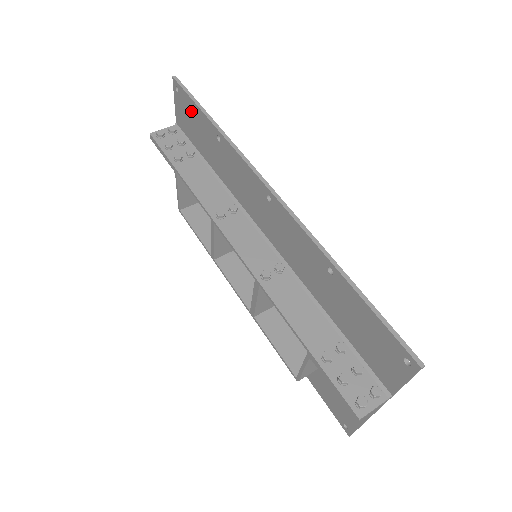
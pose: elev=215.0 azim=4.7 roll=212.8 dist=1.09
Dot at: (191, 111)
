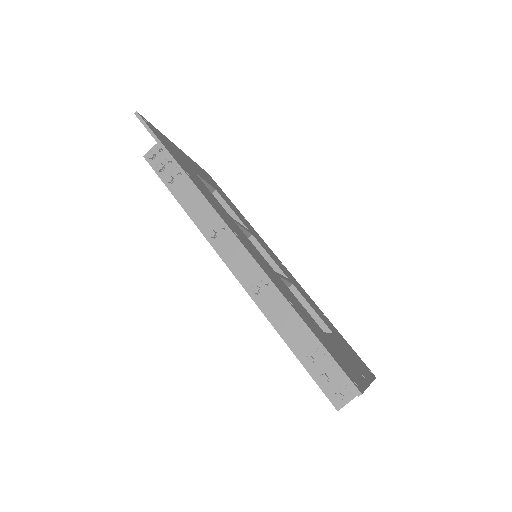
Dot at: occluded
